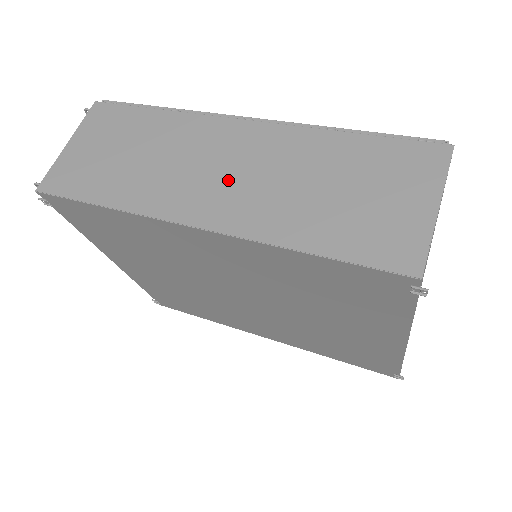
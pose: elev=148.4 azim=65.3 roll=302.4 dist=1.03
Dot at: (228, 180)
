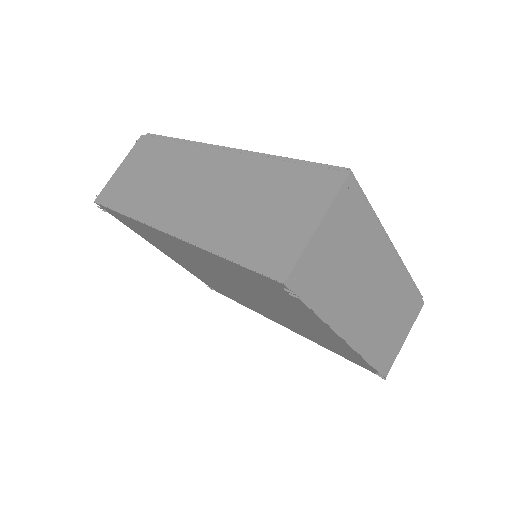
Dot at: (195, 198)
